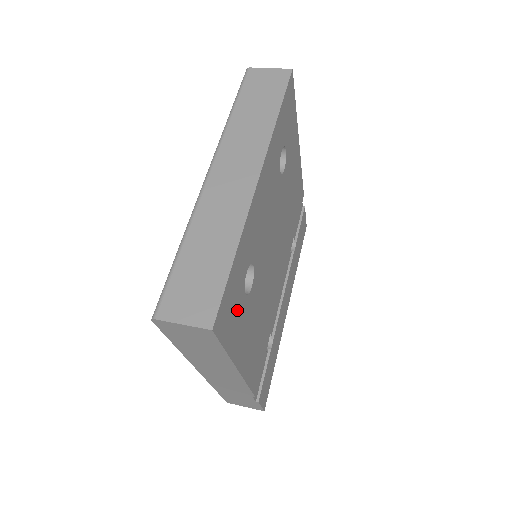
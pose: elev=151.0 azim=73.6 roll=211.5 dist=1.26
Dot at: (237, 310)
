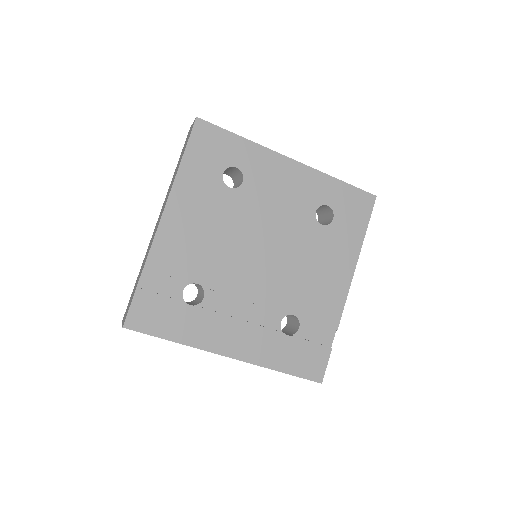
Dot at: (211, 161)
